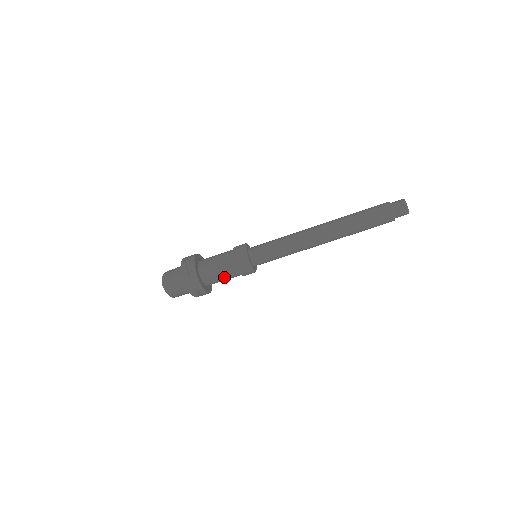
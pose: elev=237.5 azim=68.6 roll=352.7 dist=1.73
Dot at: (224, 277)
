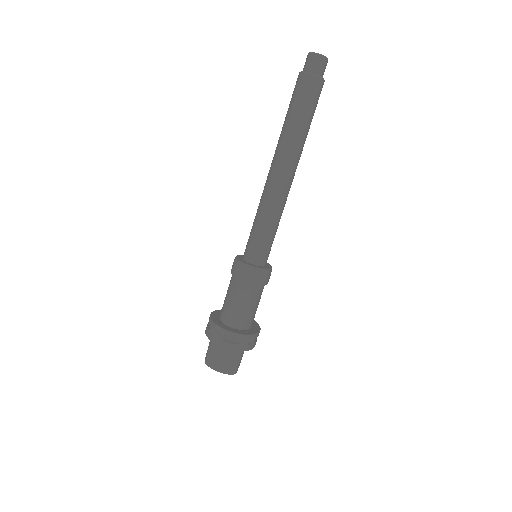
Dot at: (237, 302)
